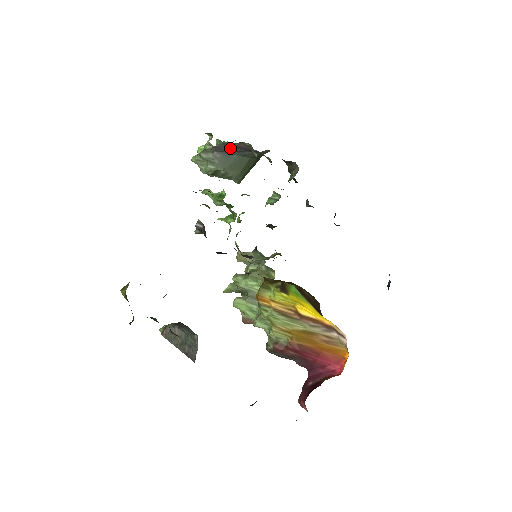
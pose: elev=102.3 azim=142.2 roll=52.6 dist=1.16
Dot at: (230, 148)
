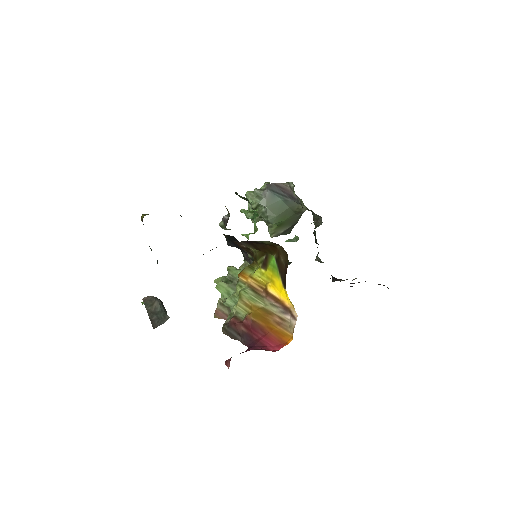
Dot at: (278, 189)
